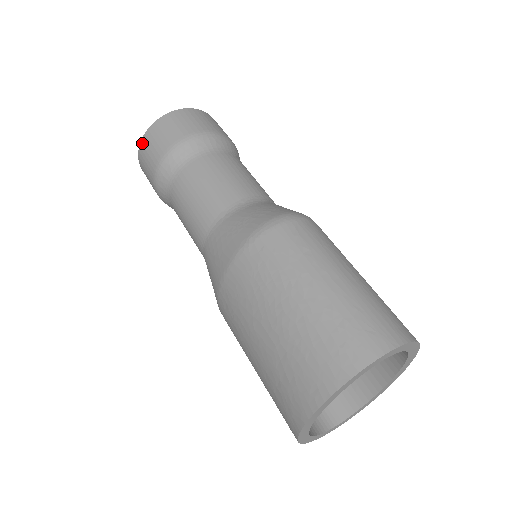
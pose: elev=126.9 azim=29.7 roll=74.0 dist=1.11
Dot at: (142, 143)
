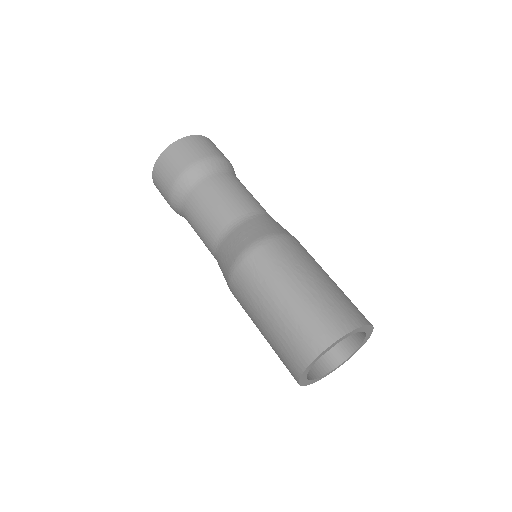
Dot at: (155, 185)
